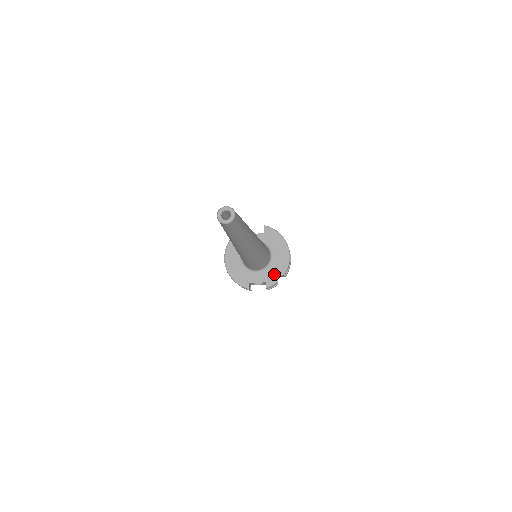
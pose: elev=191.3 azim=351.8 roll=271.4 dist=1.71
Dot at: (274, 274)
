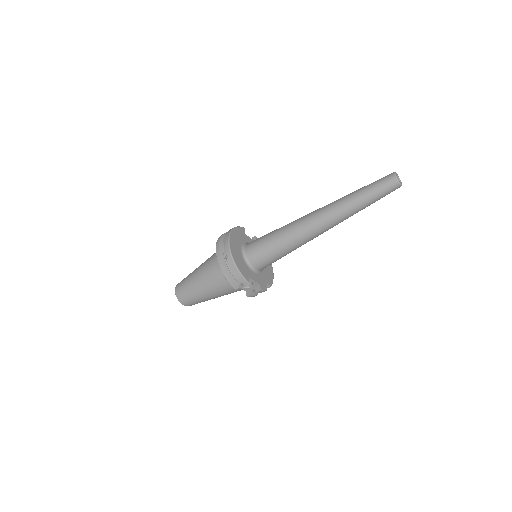
Dot at: (265, 281)
